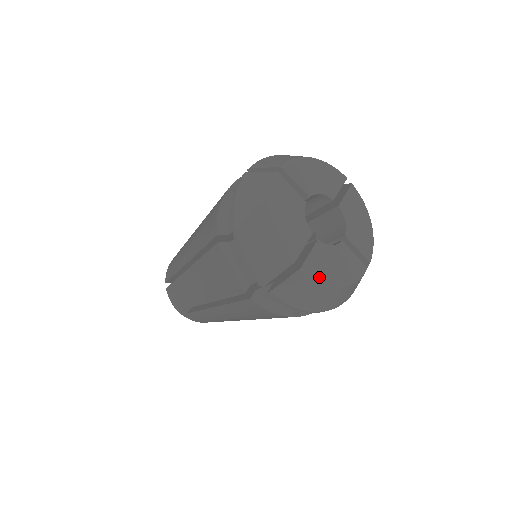
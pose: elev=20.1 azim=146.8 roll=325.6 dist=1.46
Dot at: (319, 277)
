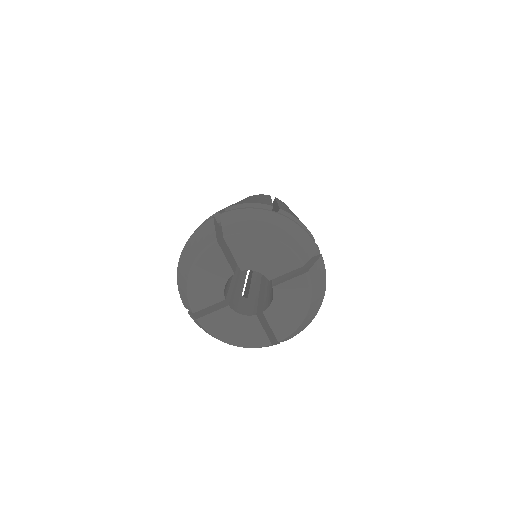
Dot at: (212, 331)
